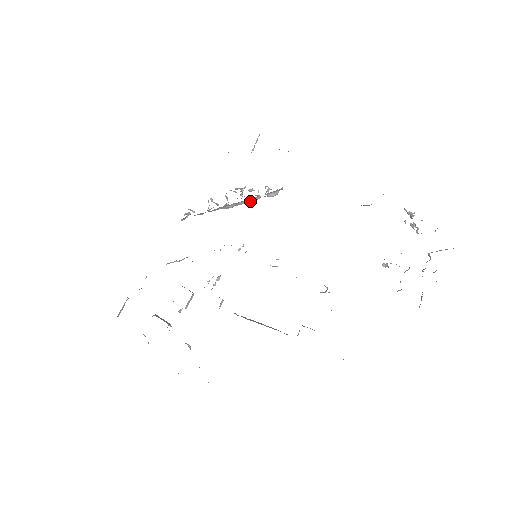
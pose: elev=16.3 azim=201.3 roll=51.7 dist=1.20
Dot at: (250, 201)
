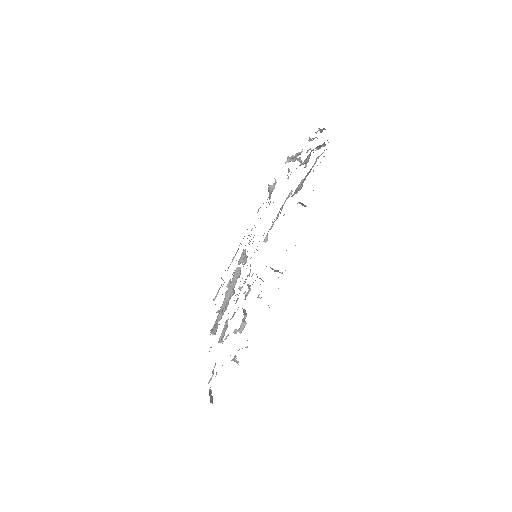
Dot at: (238, 275)
